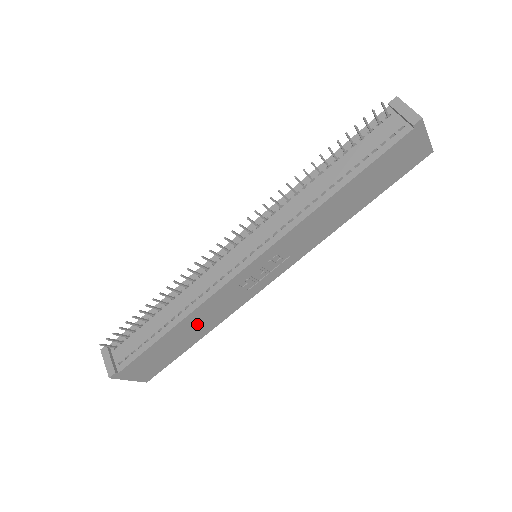
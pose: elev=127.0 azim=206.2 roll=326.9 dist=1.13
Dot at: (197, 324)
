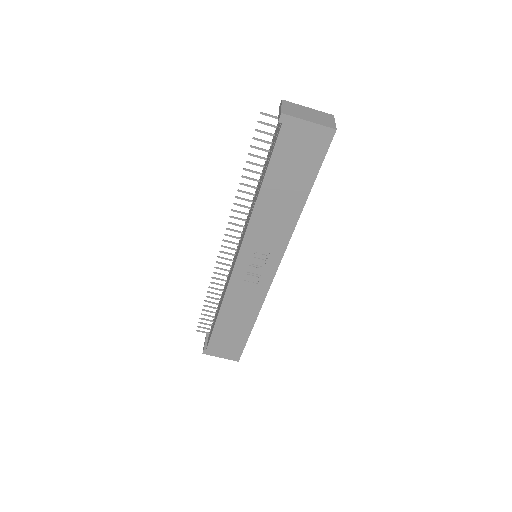
Dot at: (237, 313)
